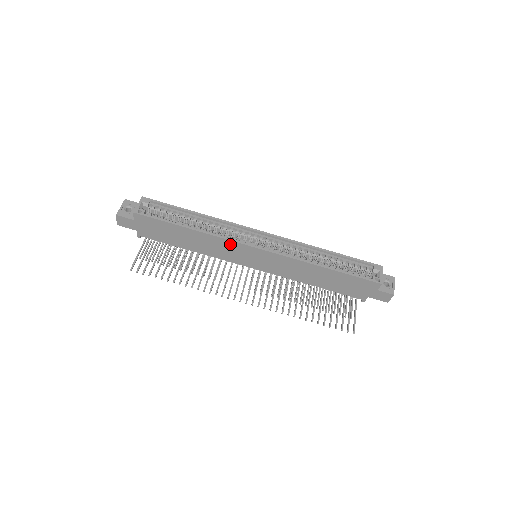
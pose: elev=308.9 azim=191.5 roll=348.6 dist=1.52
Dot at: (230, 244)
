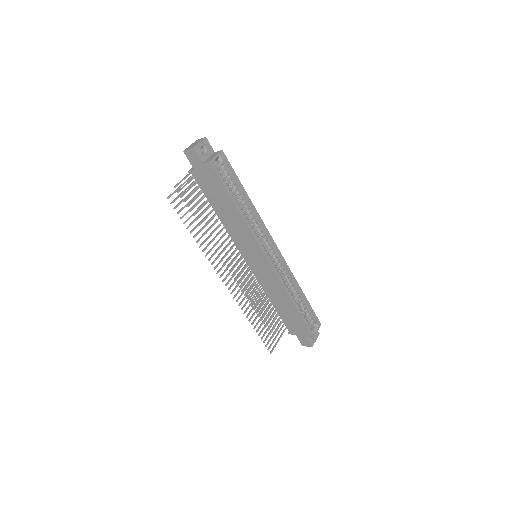
Dot at: (252, 240)
